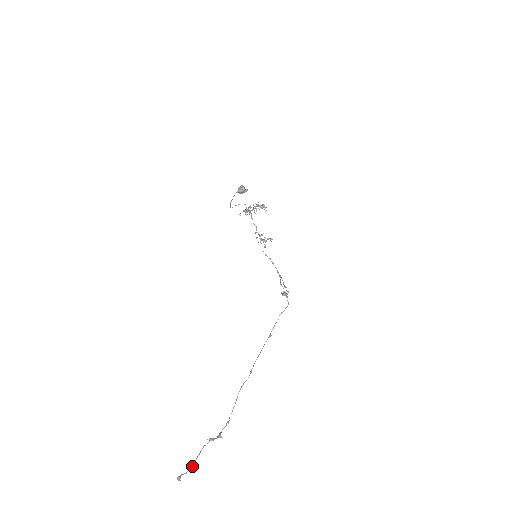
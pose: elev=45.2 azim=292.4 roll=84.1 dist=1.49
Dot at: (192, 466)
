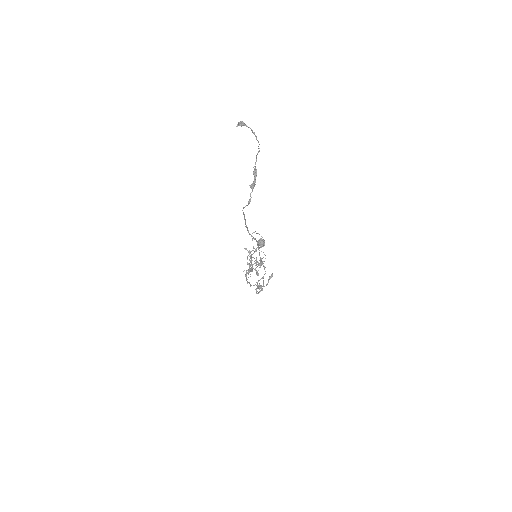
Dot at: occluded
